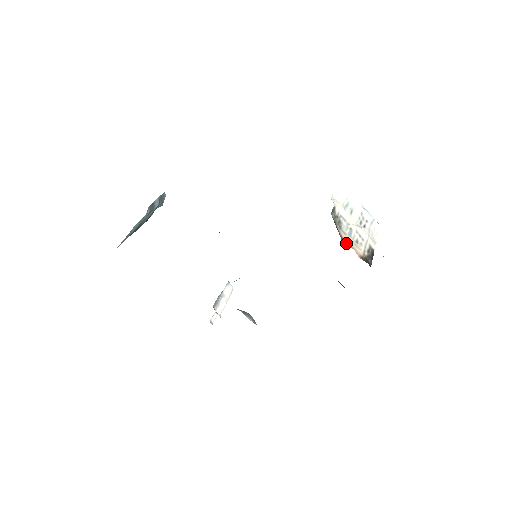
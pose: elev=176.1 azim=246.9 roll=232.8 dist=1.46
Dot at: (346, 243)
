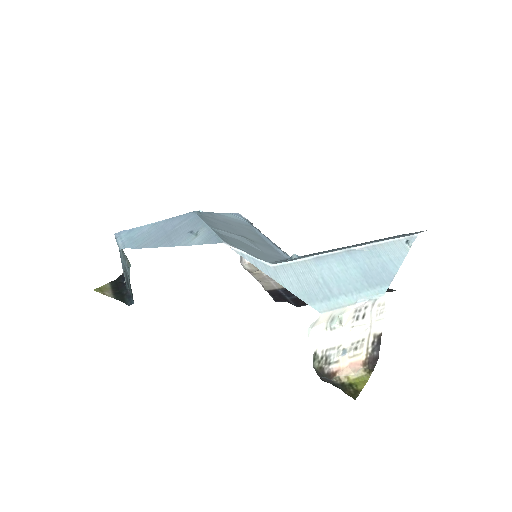
Dot at: (341, 373)
